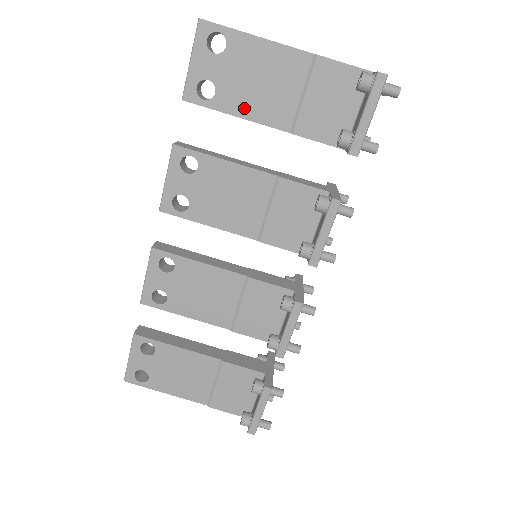
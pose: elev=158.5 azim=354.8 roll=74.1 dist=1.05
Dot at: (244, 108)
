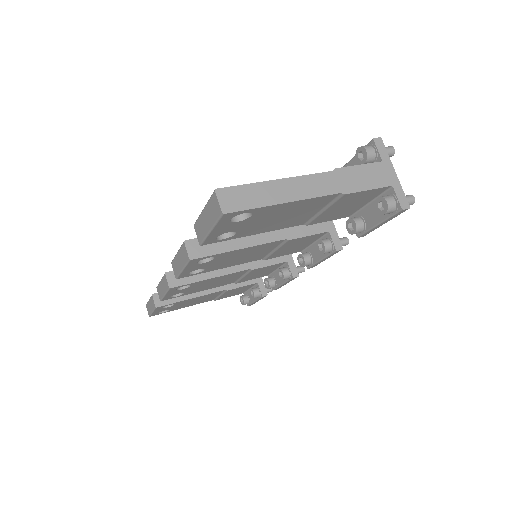
Dot at: (263, 230)
